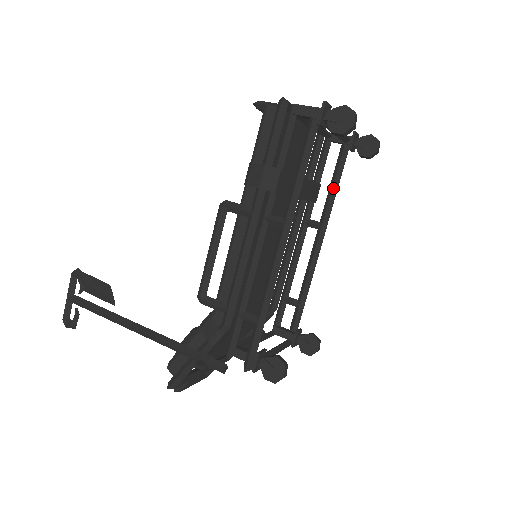
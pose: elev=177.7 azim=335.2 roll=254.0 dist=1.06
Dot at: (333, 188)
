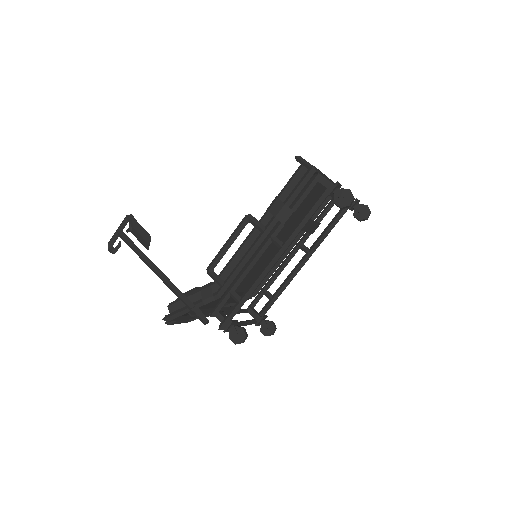
Dot at: (327, 230)
